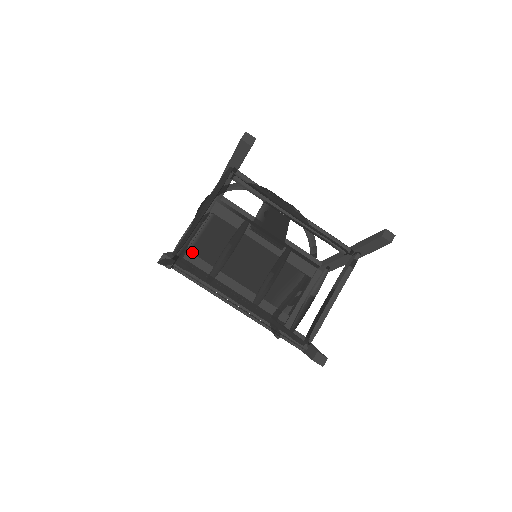
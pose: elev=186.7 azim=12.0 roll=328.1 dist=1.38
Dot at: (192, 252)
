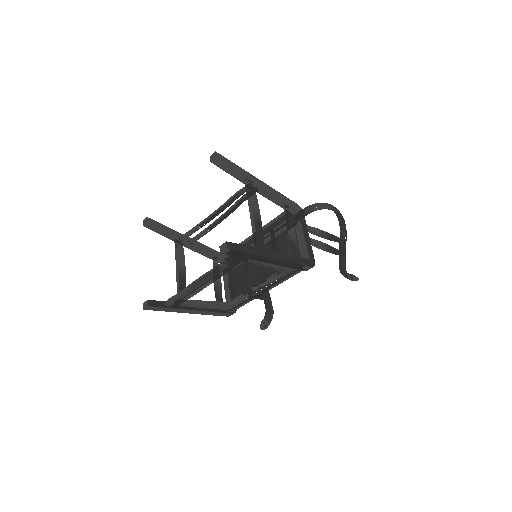
Dot at: (235, 298)
